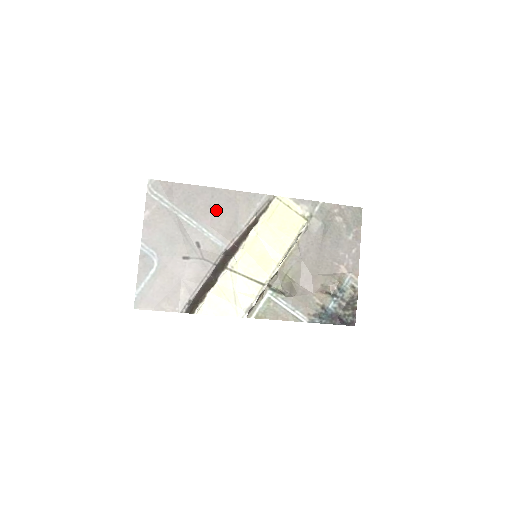
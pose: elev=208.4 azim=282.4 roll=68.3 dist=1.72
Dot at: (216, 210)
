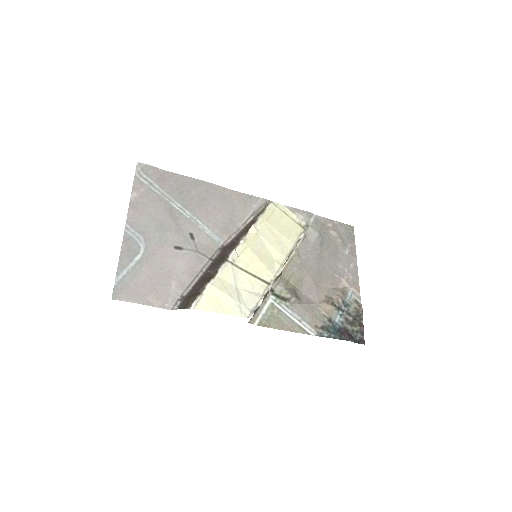
Dot at: (211, 204)
